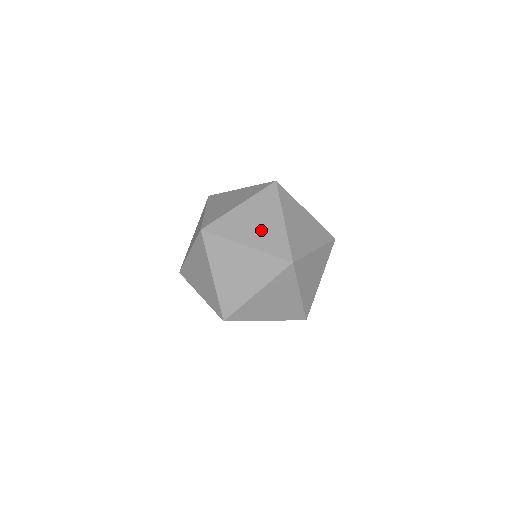
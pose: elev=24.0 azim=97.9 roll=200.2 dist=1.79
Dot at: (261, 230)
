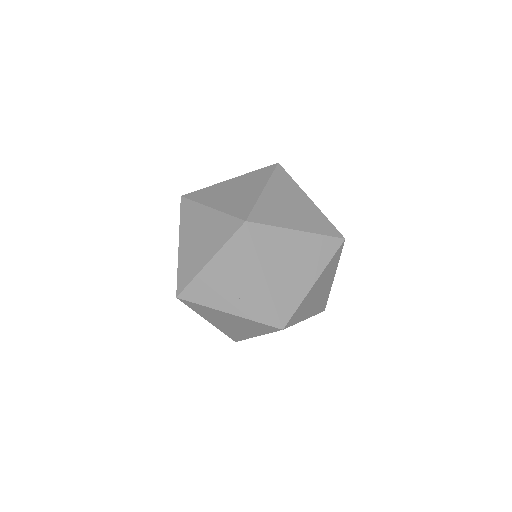
Dot at: (234, 196)
